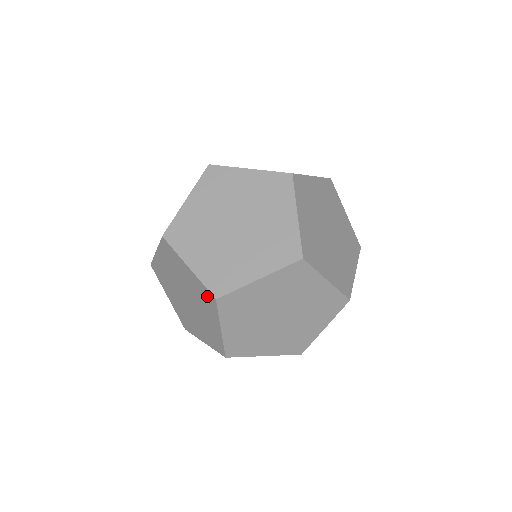
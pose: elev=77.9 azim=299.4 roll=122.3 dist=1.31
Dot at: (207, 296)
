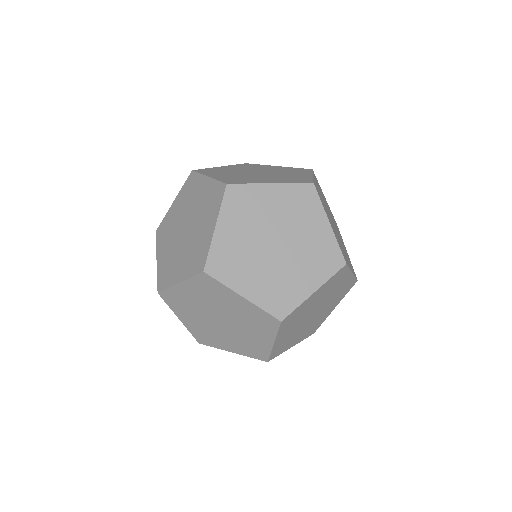
Dot at: (201, 259)
